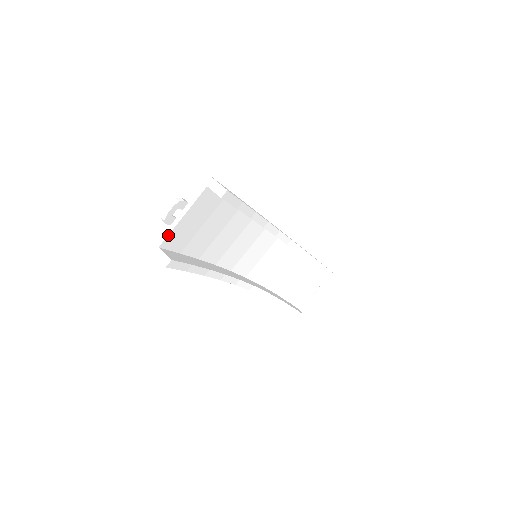
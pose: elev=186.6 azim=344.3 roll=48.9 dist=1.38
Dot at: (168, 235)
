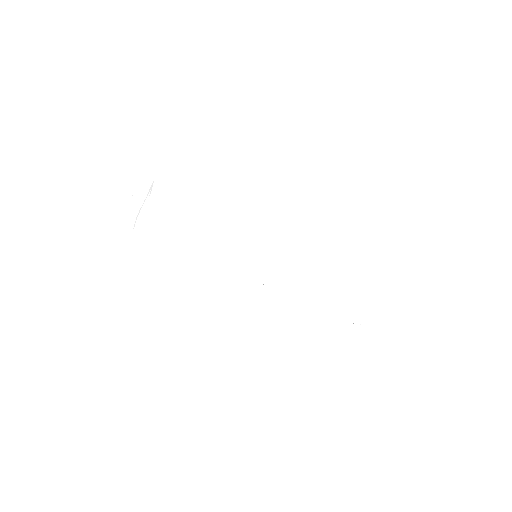
Dot at: (140, 212)
